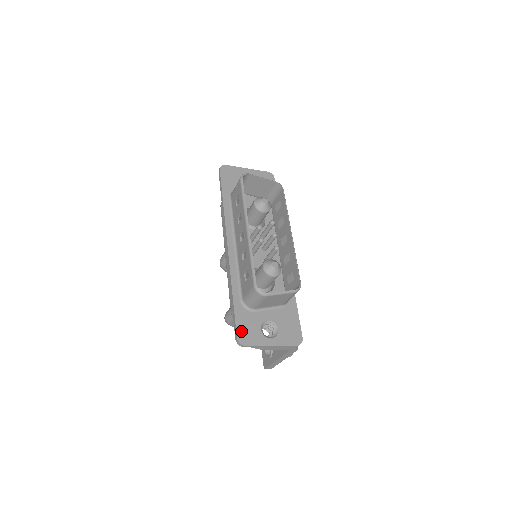
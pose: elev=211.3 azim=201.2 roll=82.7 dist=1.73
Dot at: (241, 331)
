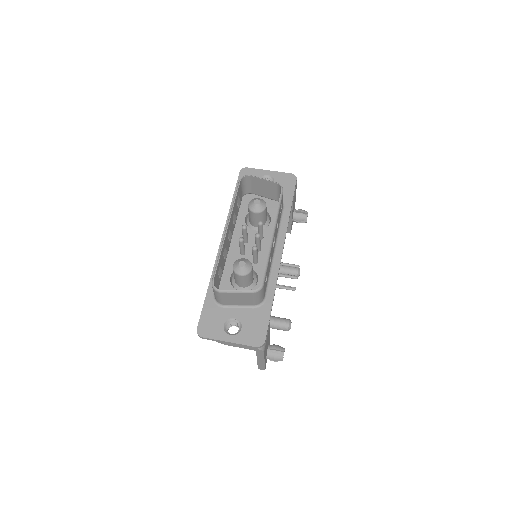
Dot at: (203, 323)
